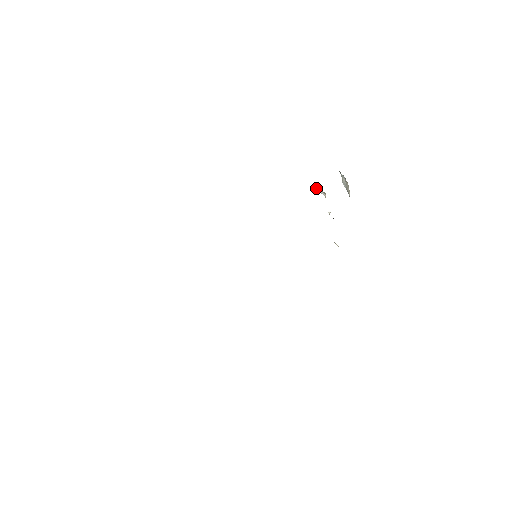
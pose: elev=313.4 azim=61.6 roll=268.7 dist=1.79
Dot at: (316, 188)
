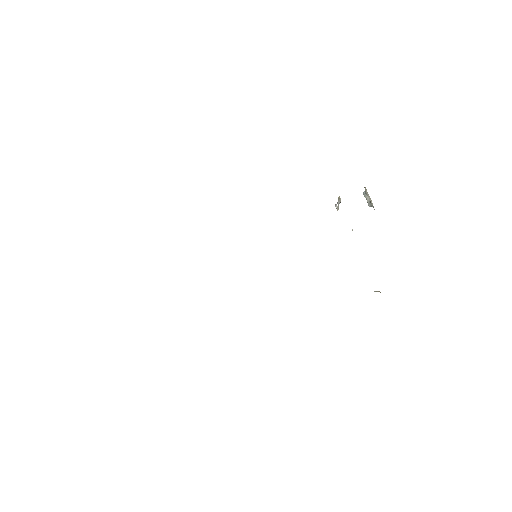
Dot at: (336, 208)
